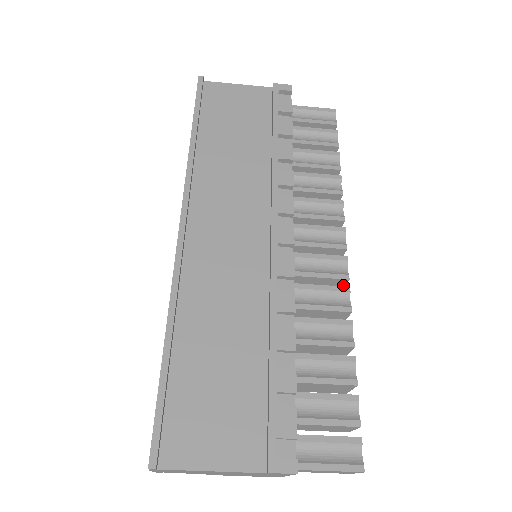
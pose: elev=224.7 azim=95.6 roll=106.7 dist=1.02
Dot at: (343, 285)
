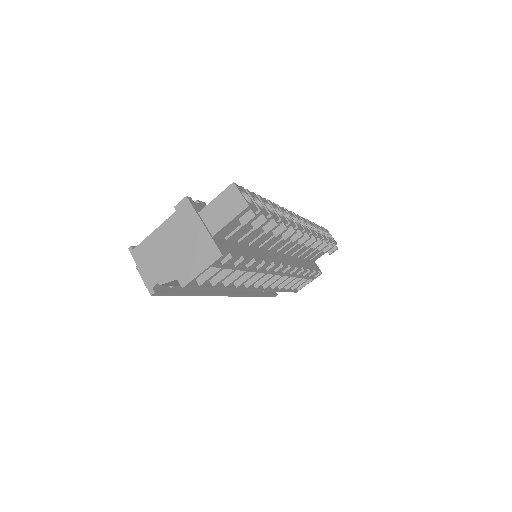
Dot at: occluded
